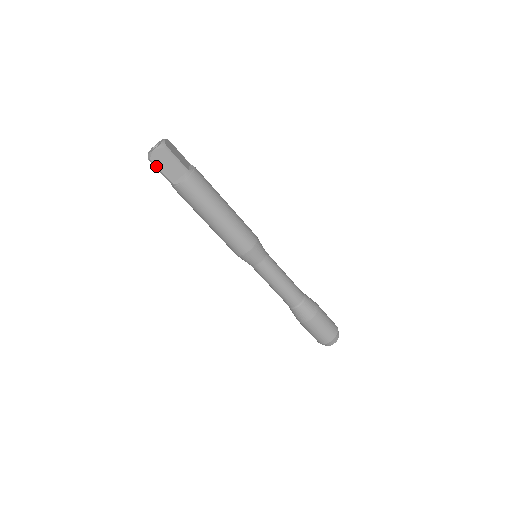
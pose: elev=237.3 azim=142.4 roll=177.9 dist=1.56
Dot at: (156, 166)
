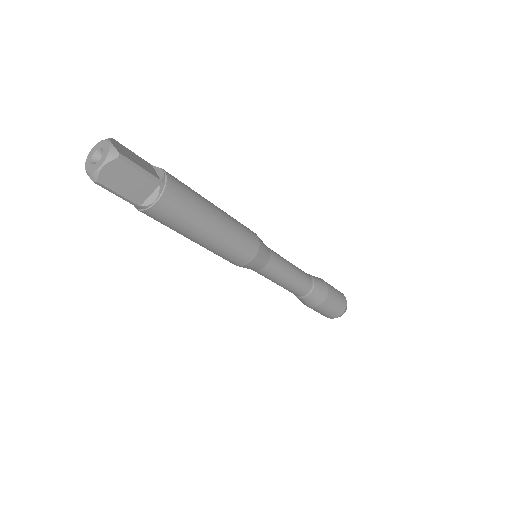
Dot at: occluded
